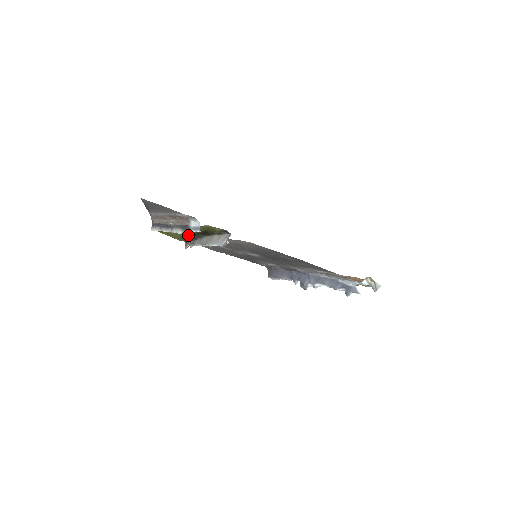
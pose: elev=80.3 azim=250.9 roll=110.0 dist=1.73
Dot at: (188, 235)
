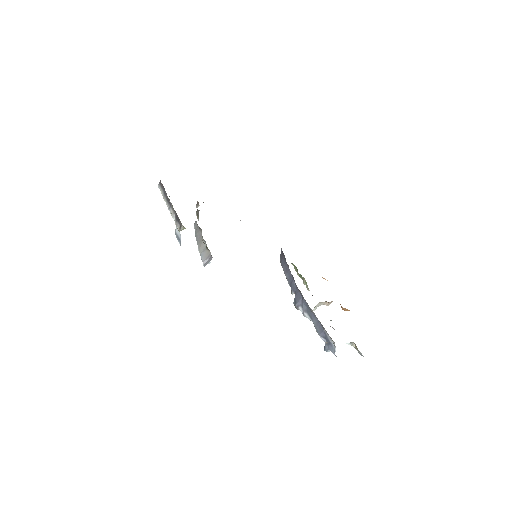
Dot at: occluded
